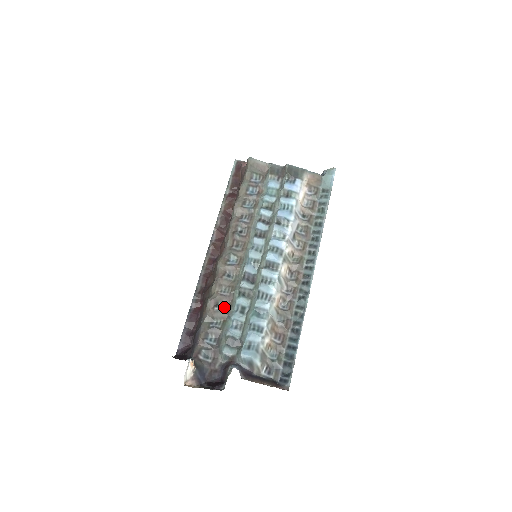
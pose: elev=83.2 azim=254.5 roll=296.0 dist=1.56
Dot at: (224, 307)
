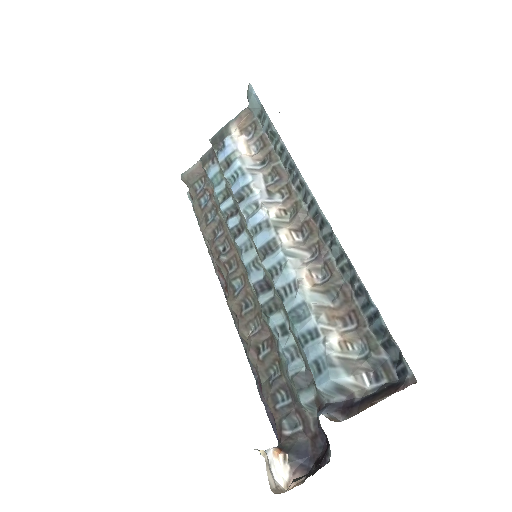
Dot at: (267, 346)
